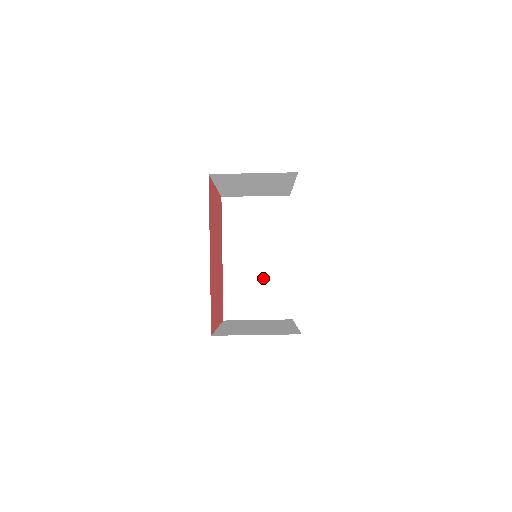
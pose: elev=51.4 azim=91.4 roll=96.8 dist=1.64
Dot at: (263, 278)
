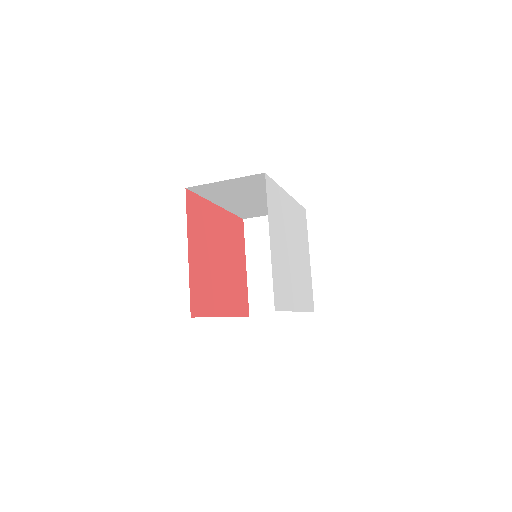
Dot at: (266, 204)
